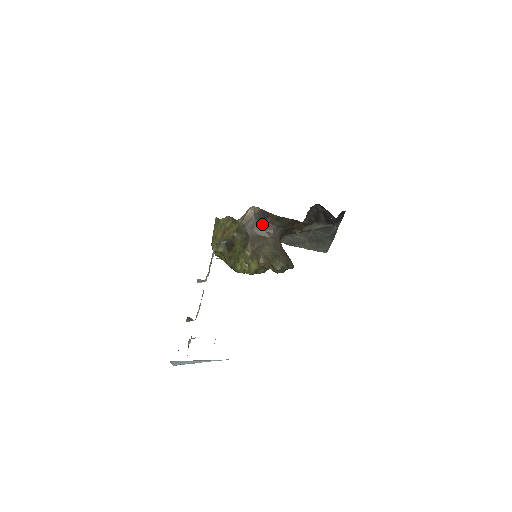
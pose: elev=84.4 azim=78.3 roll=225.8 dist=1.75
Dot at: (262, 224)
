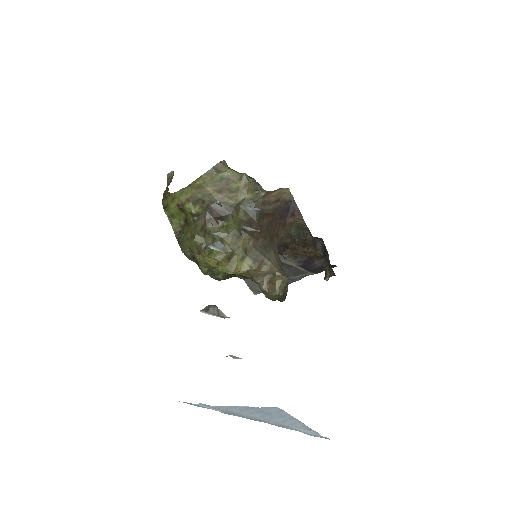
Dot at: (279, 219)
